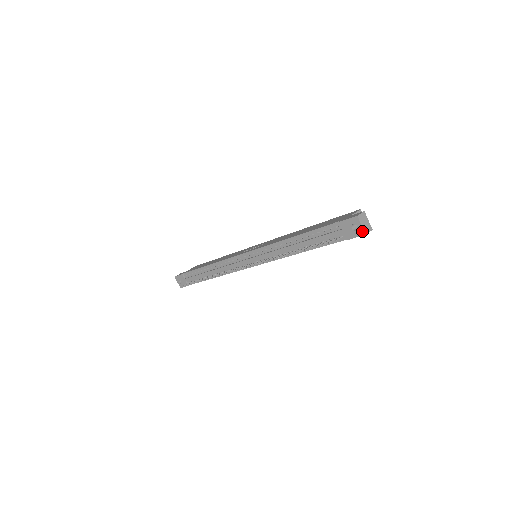
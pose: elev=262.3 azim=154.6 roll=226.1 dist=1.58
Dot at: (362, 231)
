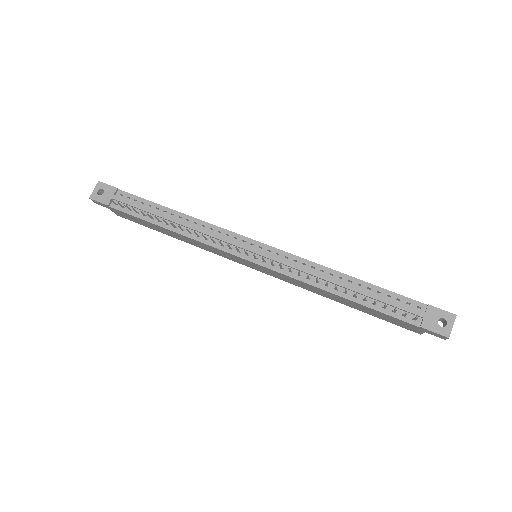
Dot at: (448, 332)
